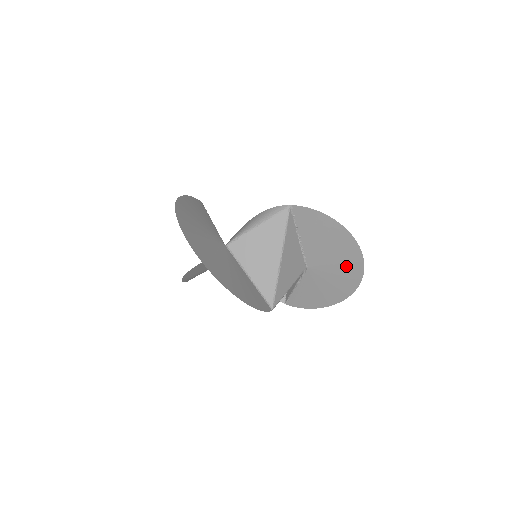
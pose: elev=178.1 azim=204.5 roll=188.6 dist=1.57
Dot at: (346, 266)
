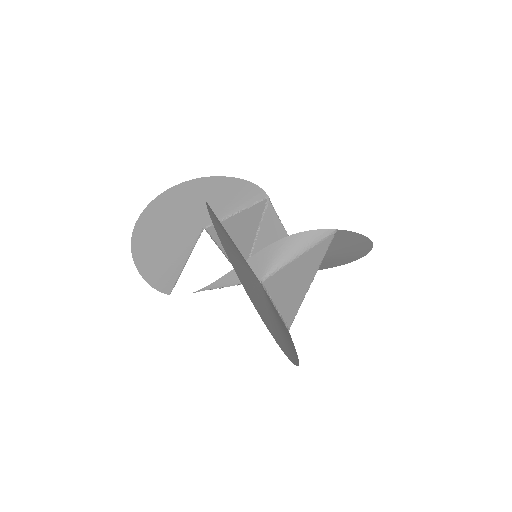
Dot at: (342, 259)
